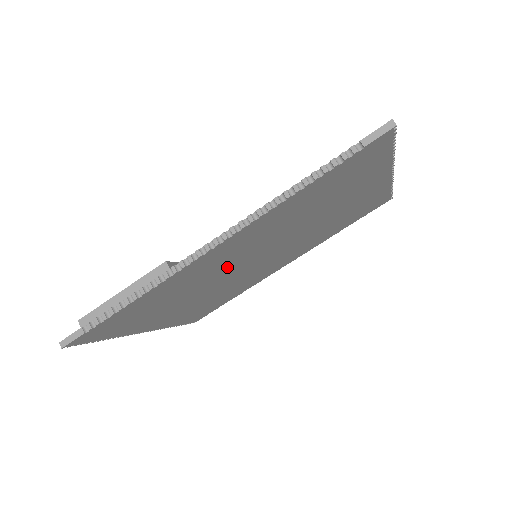
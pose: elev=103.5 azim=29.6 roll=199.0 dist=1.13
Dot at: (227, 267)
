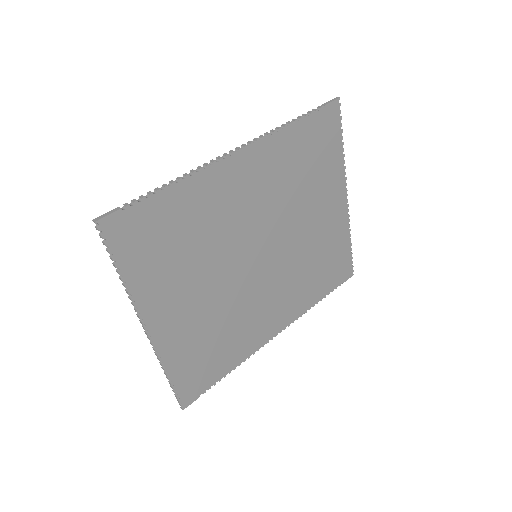
Dot at: (237, 229)
